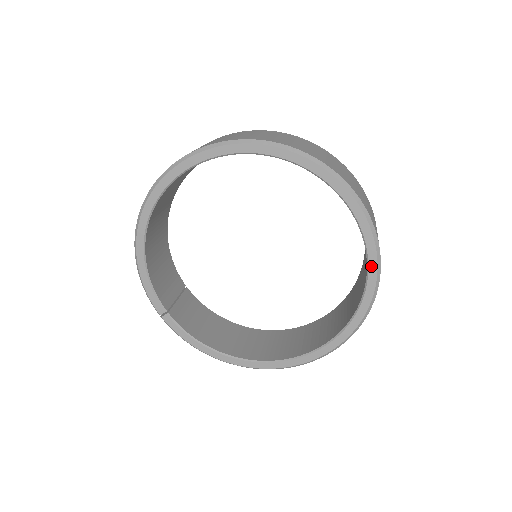
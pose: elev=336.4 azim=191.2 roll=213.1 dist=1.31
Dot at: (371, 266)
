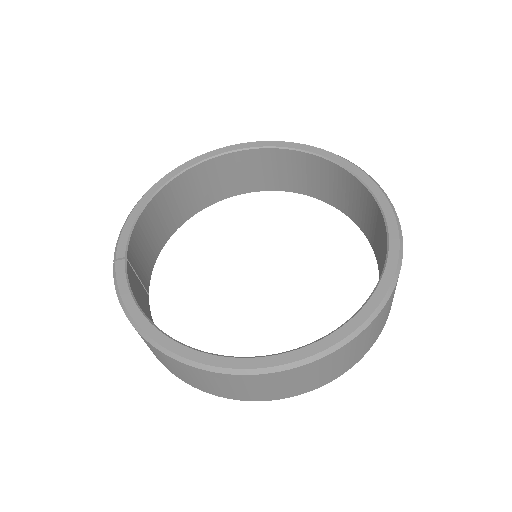
Dot at: (390, 261)
